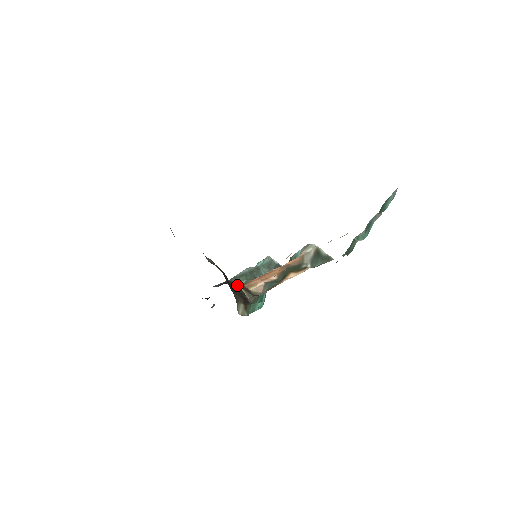
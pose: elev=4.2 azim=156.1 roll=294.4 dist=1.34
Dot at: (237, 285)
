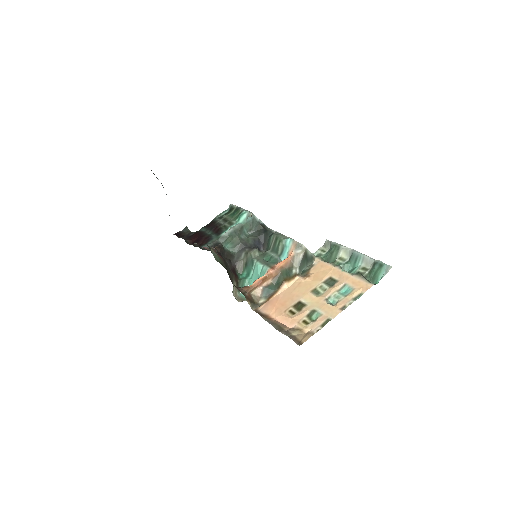
Dot at: (224, 246)
